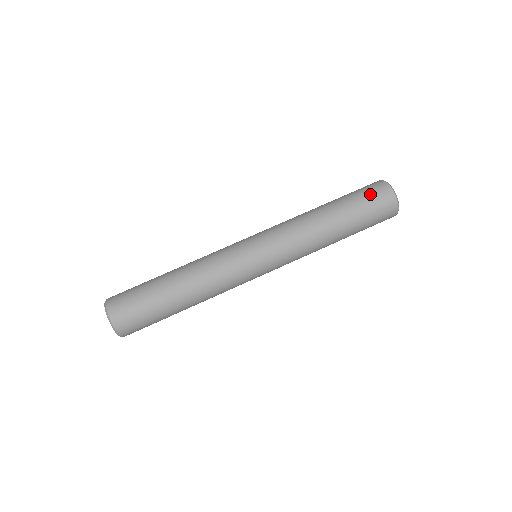
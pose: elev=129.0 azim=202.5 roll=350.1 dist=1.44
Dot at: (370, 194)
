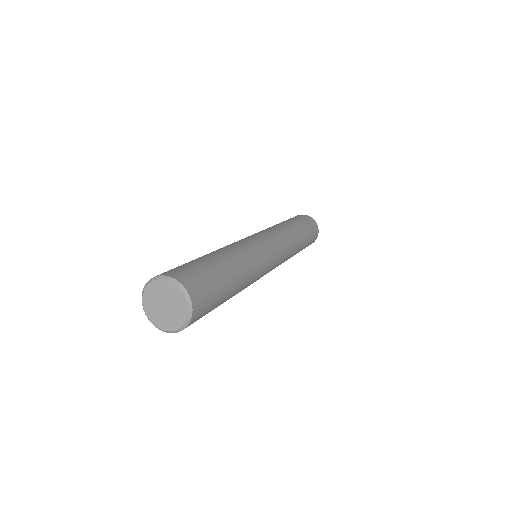
Dot at: (297, 217)
